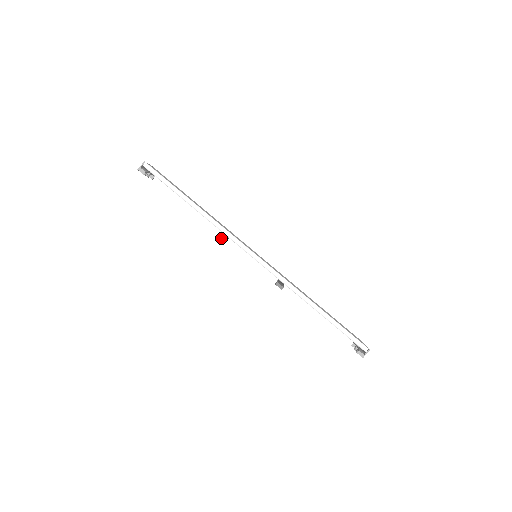
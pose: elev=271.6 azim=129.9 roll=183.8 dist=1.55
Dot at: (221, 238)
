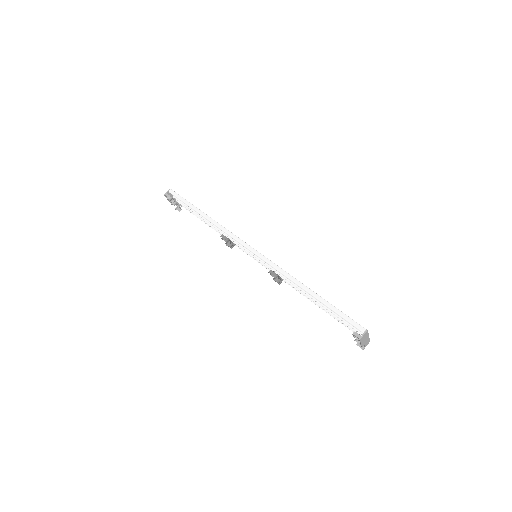
Dot at: (223, 237)
